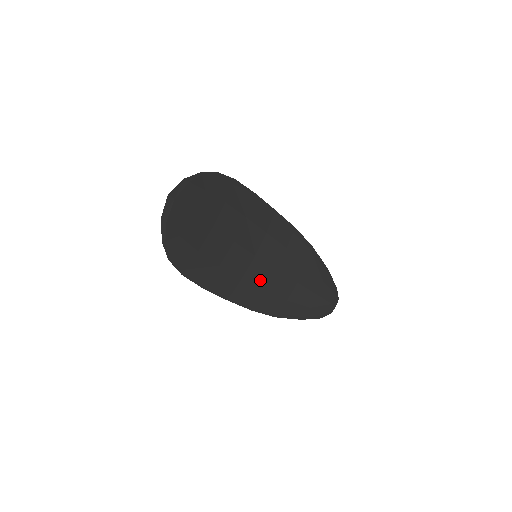
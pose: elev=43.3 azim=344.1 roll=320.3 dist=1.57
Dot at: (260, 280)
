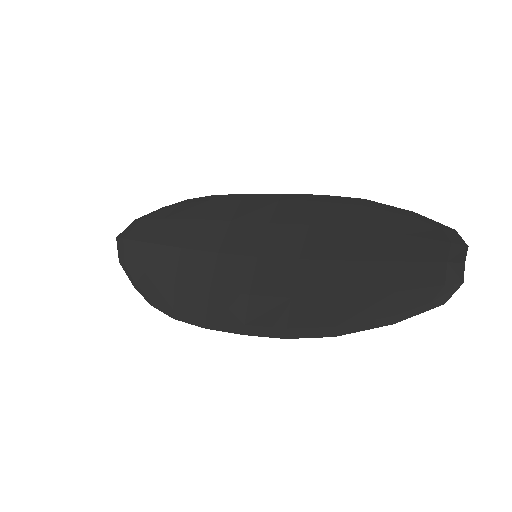
Dot at: (278, 286)
